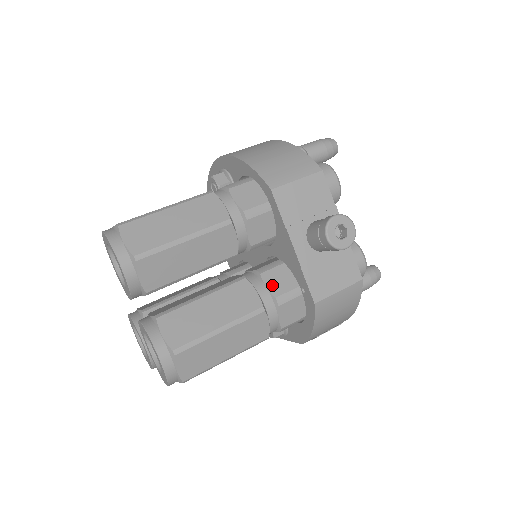
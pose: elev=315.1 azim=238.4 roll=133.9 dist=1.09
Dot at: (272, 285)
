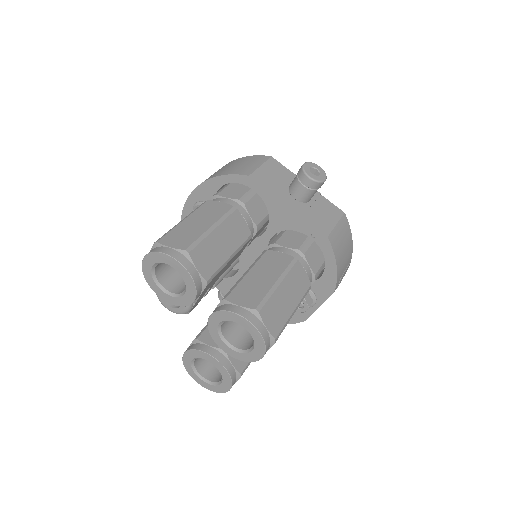
Dot at: (289, 245)
